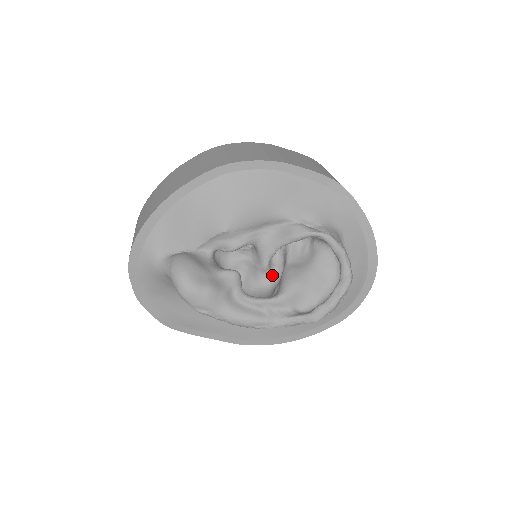
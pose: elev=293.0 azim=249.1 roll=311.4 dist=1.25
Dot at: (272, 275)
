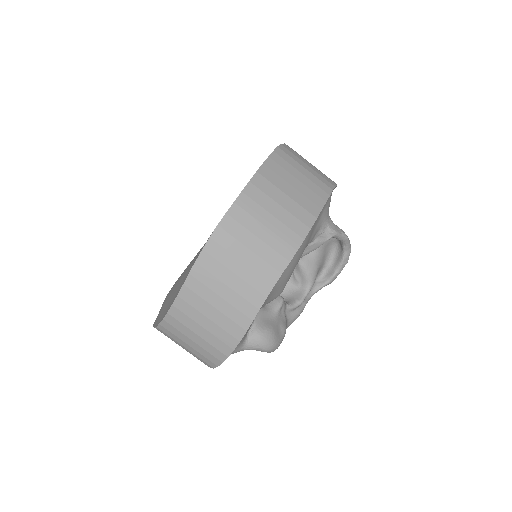
Dot at: occluded
